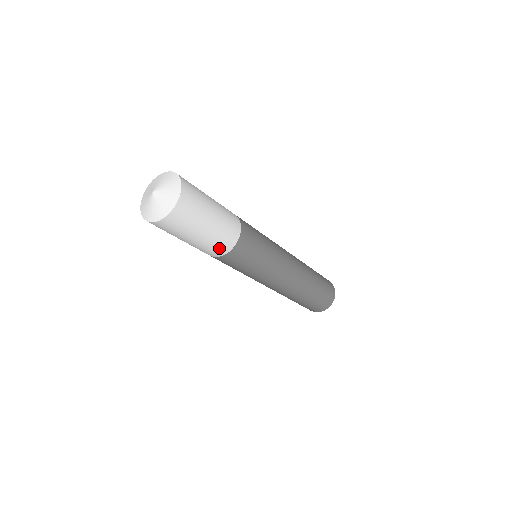
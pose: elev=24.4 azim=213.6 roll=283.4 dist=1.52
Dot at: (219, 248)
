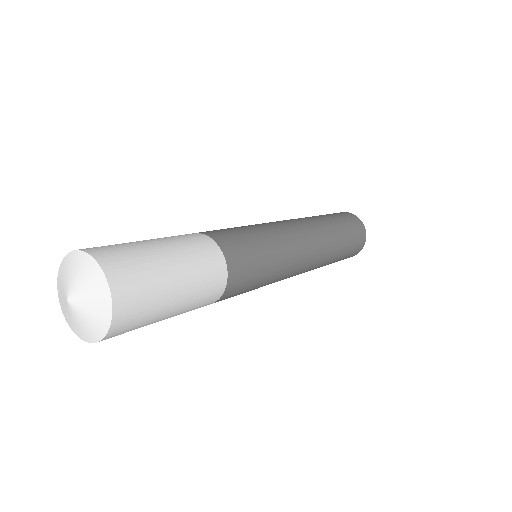
Dot at: (213, 286)
